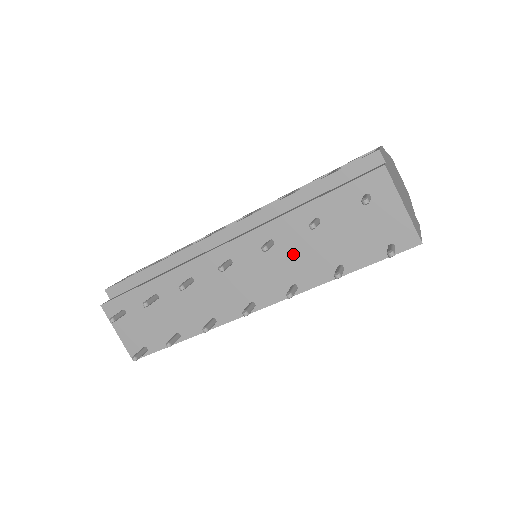
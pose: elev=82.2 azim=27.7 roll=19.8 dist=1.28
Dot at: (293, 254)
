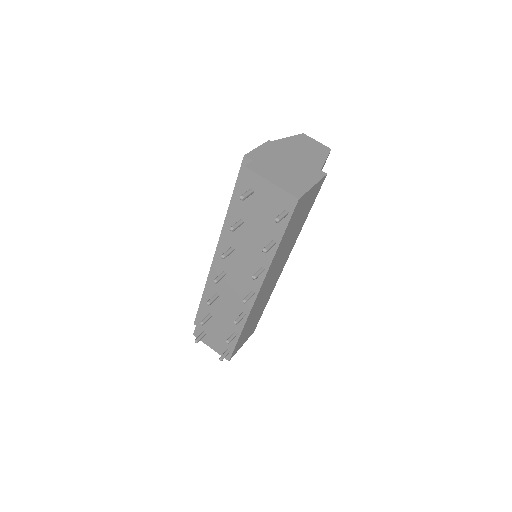
Dot at: (247, 249)
